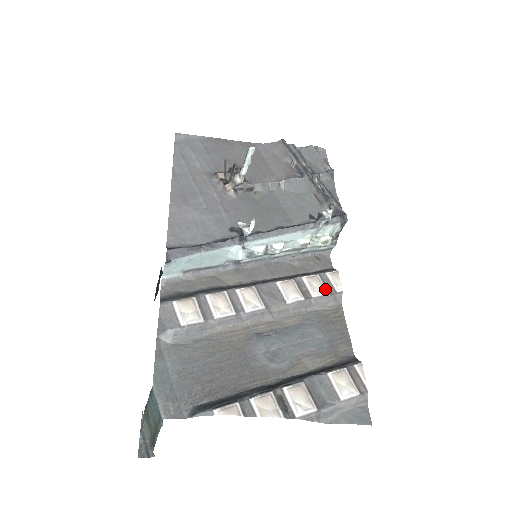
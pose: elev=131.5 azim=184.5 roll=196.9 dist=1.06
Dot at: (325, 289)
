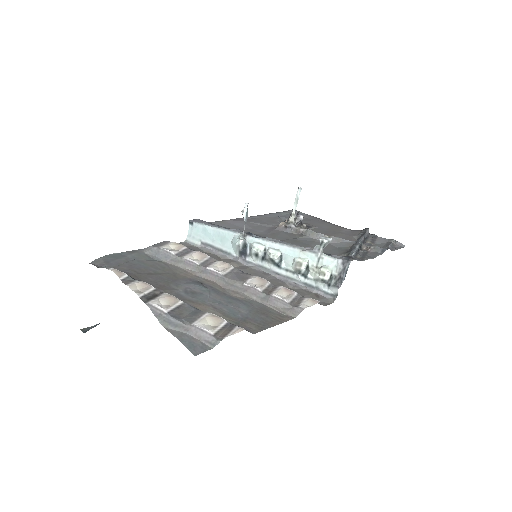
Dot at: (289, 299)
